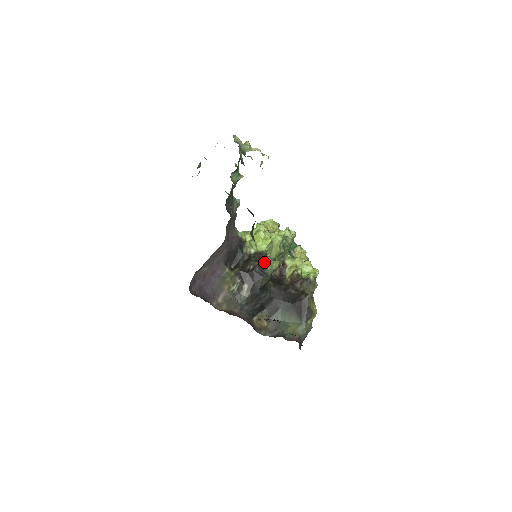
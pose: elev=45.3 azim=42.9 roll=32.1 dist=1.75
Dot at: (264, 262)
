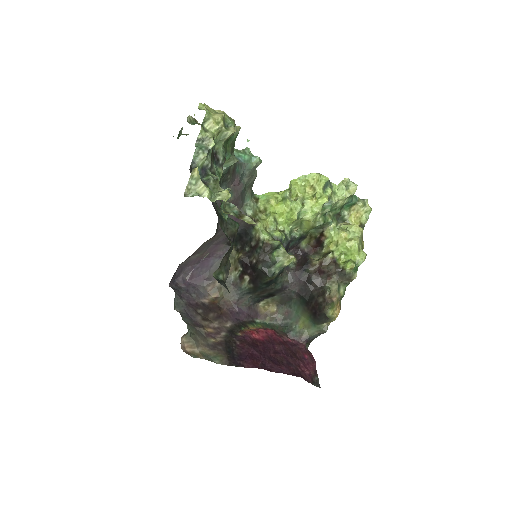
Dot at: (273, 255)
